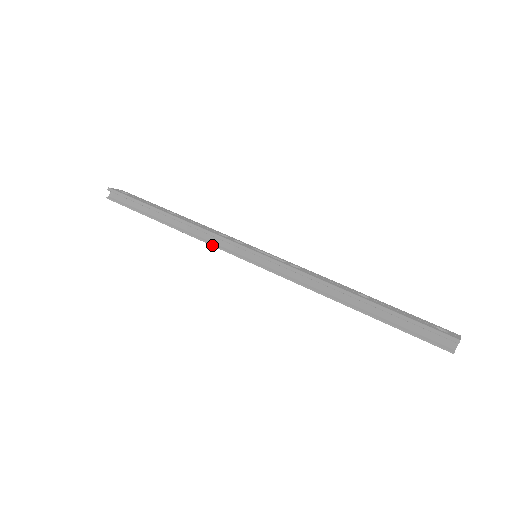
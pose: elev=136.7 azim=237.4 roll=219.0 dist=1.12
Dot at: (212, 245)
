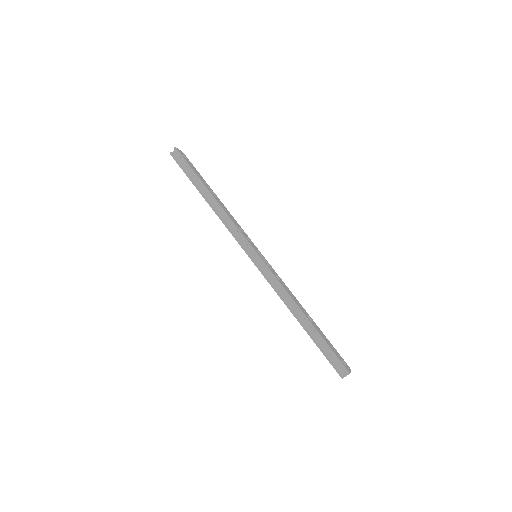
Dot at: (231, 233)
